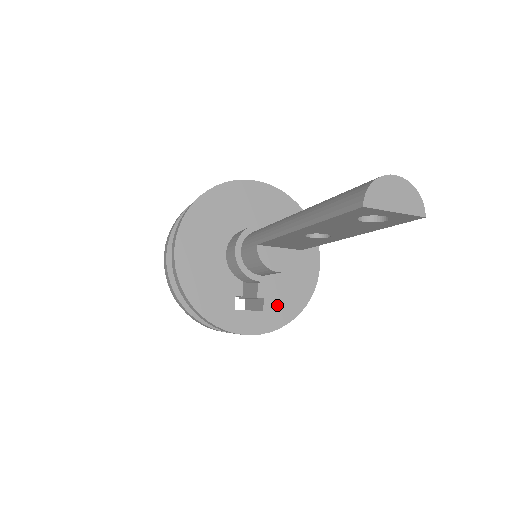
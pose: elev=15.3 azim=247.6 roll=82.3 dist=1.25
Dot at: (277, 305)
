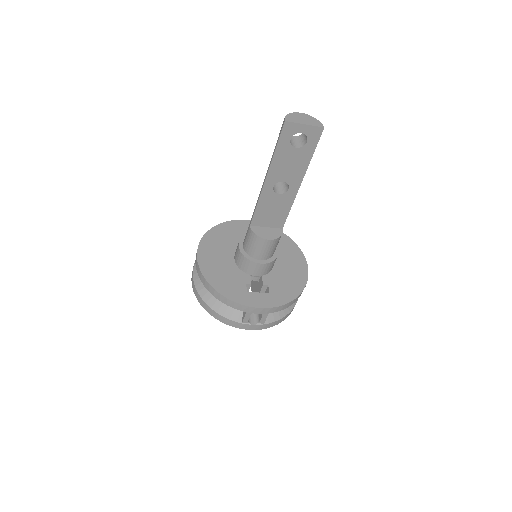
Dot at: (280, 290)
